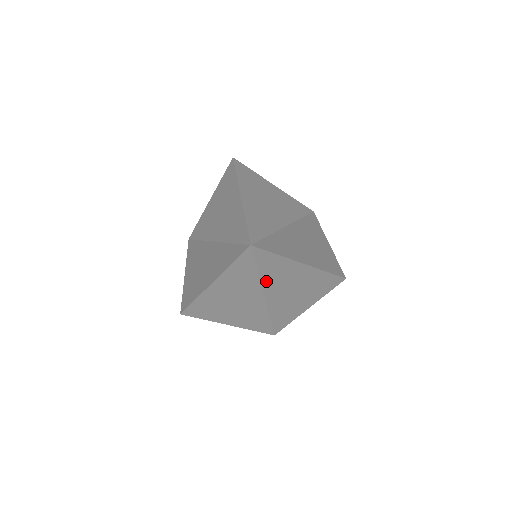
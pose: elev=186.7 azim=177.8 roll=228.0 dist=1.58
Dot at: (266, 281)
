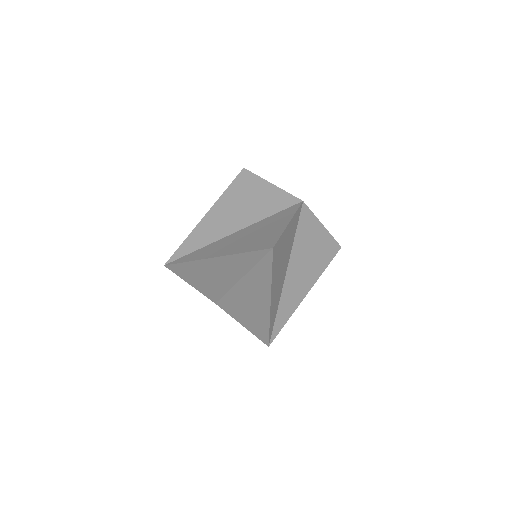
Dot at: (295, 251)
